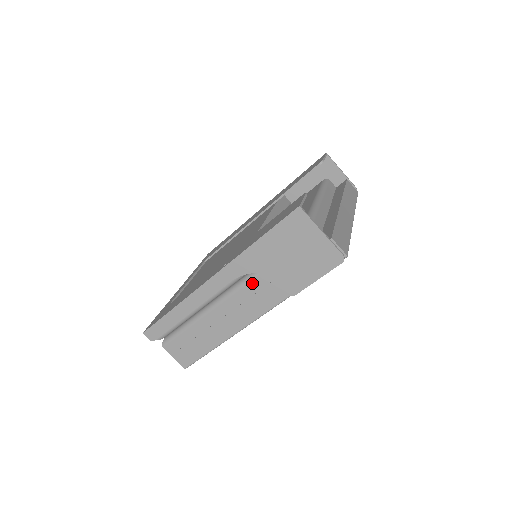
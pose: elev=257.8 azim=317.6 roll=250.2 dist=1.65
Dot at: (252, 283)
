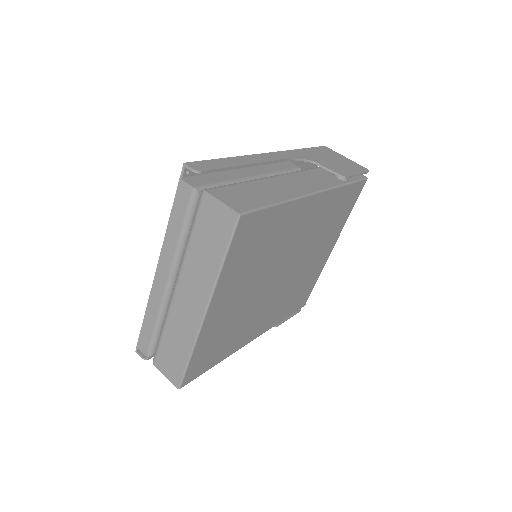
Dot at: (303, 173)
